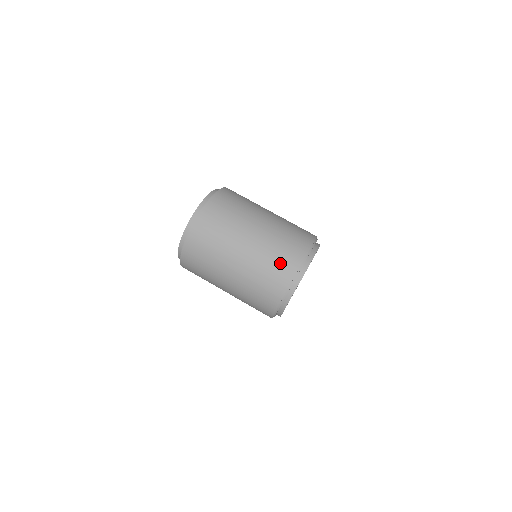
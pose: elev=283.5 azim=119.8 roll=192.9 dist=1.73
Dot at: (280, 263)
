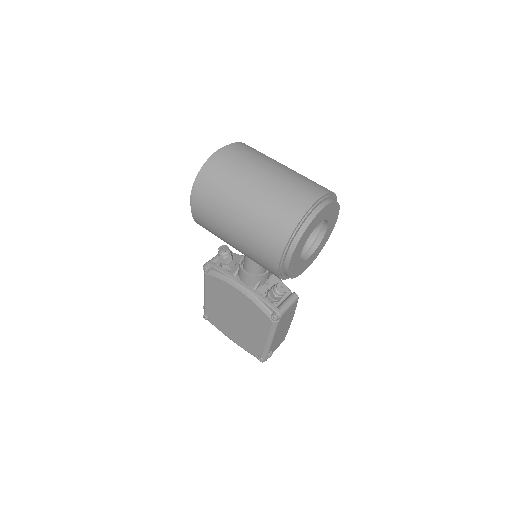
Dot at: (306, 186)
